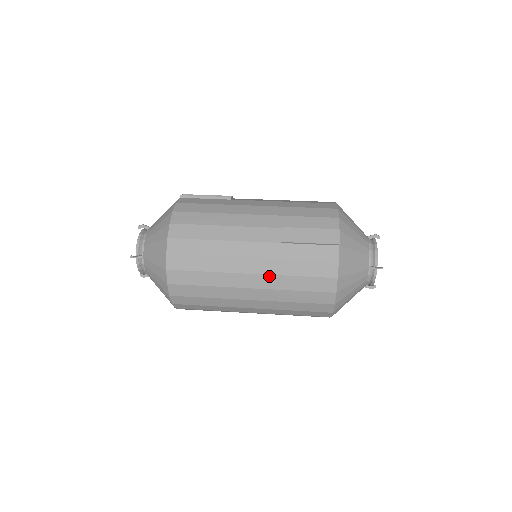
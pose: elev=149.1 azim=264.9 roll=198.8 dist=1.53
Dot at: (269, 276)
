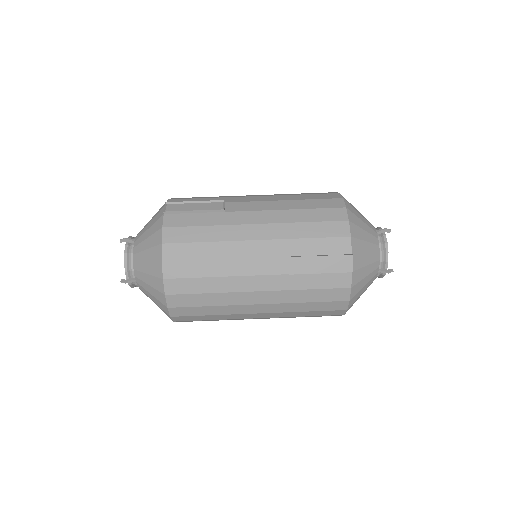
Dot at: (278, 304)
